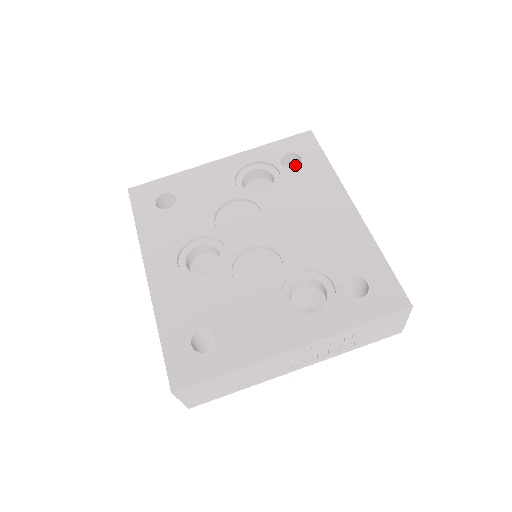
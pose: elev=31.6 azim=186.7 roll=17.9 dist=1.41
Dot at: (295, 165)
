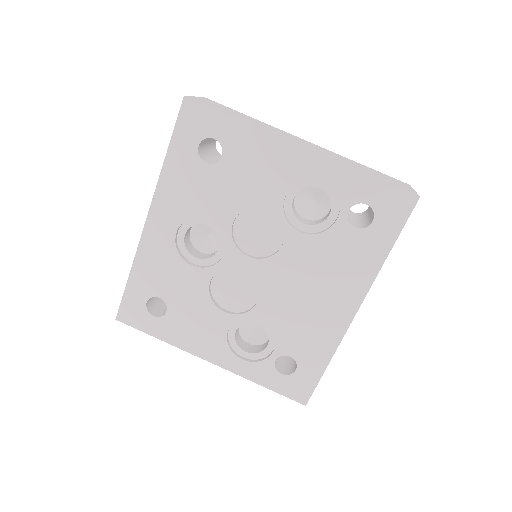
Dot at: occluded
